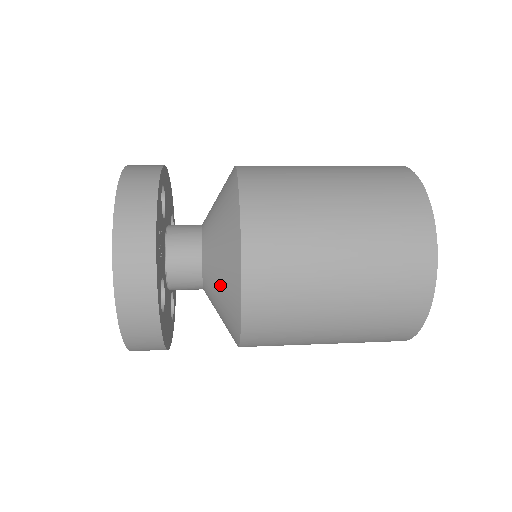
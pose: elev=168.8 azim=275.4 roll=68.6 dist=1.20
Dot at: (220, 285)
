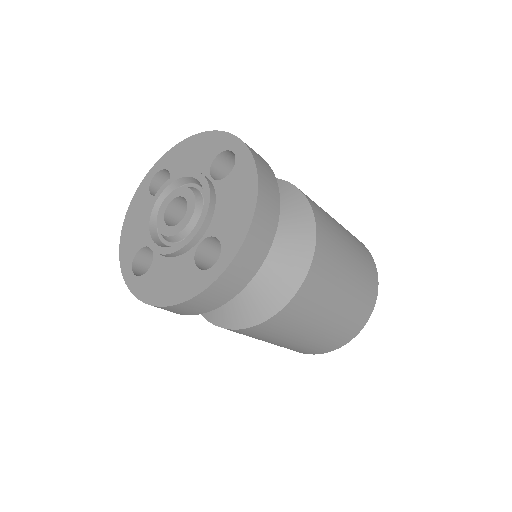
Dot at: occluded
